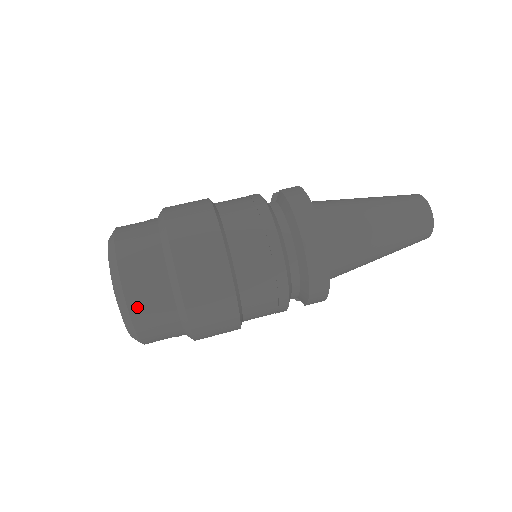
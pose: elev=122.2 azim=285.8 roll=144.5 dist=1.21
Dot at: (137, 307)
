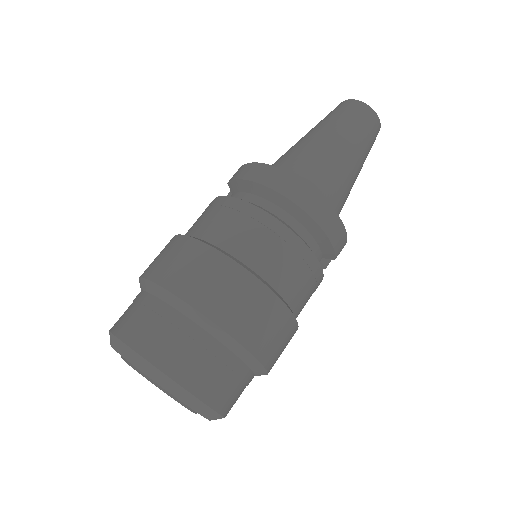
Dot at: (186, 375)
